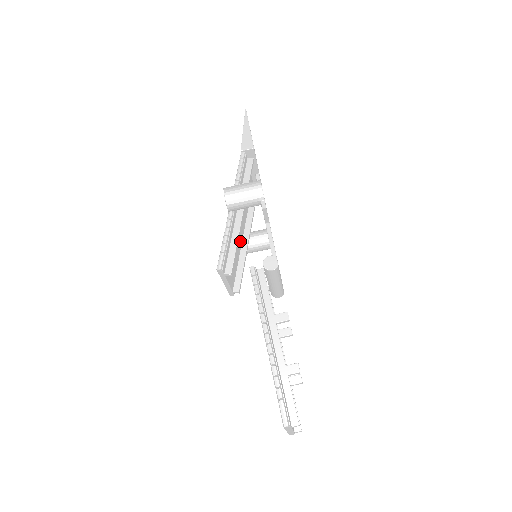
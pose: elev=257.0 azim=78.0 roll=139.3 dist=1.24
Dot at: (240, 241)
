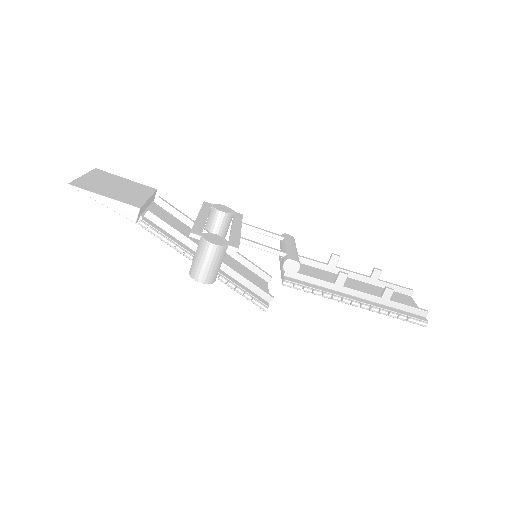
Dot at: occluded
